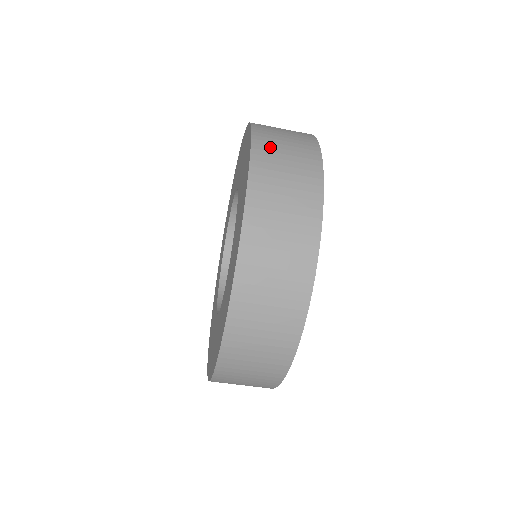
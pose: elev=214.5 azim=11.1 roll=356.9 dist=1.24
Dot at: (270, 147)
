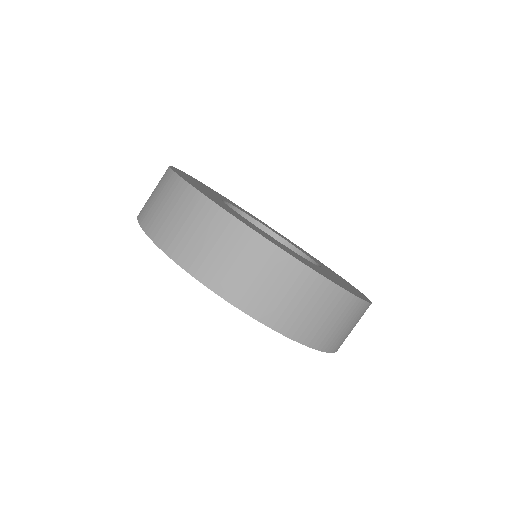
Dot at: (146, 207)
